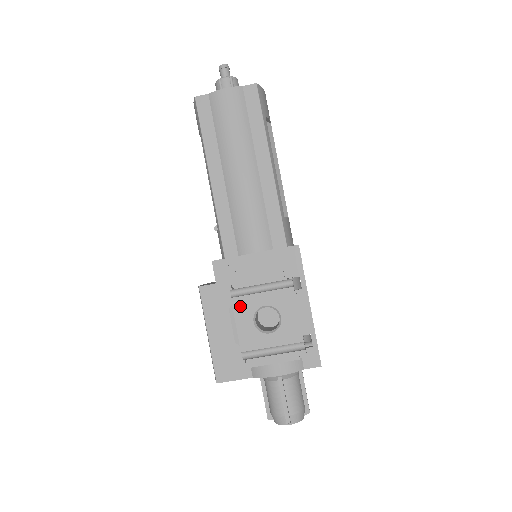
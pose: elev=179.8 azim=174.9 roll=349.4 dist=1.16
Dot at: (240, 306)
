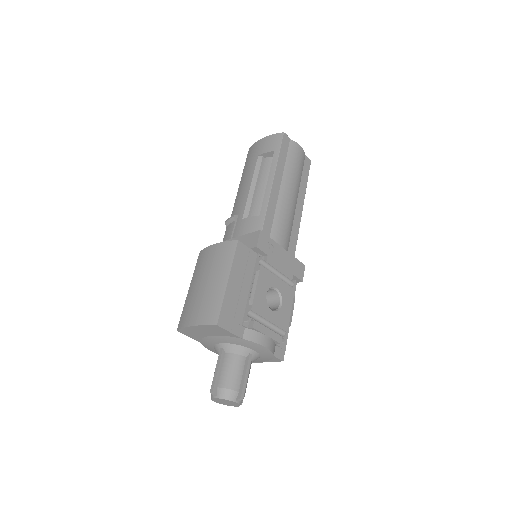
Dot at: (264, 275)
